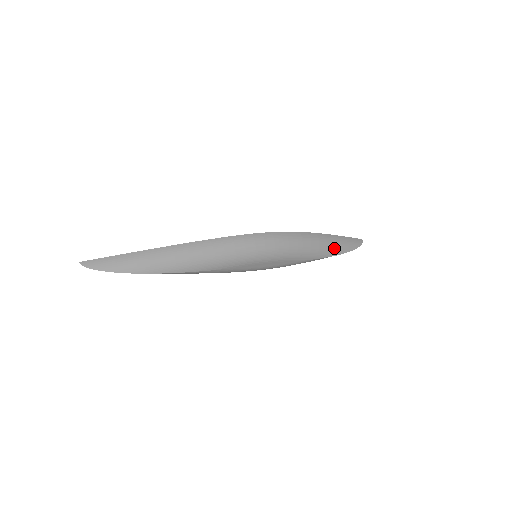
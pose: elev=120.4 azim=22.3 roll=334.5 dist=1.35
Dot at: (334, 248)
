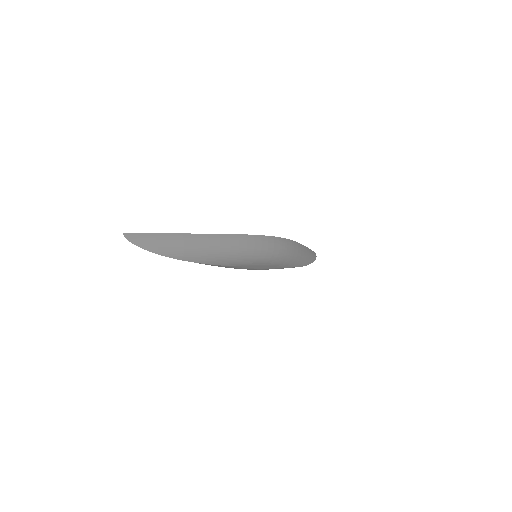
Dot at: (305, 260)
